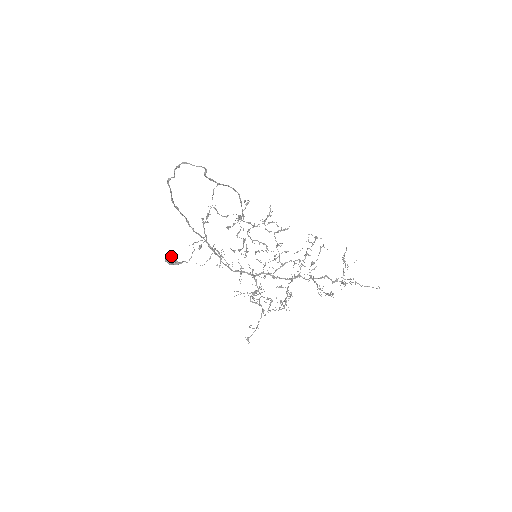
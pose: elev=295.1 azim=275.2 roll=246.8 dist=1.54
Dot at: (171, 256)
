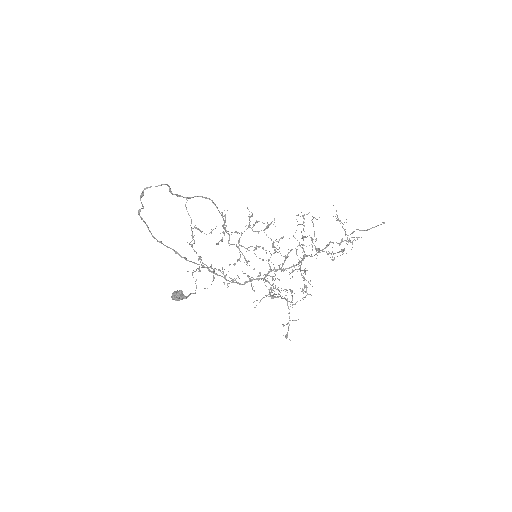
Dot at: (176, 292)
